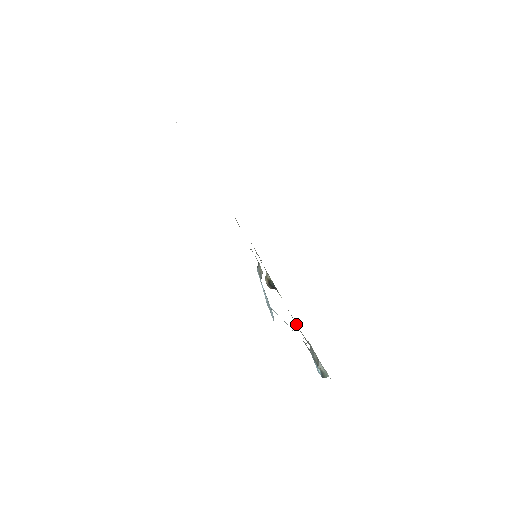
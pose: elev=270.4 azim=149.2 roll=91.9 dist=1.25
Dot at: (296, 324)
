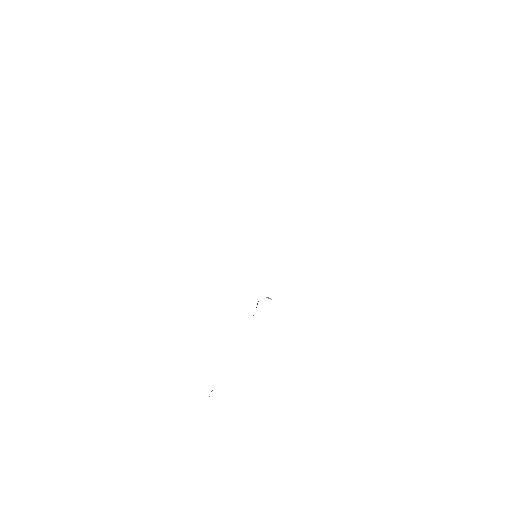
Dot at: occluded
